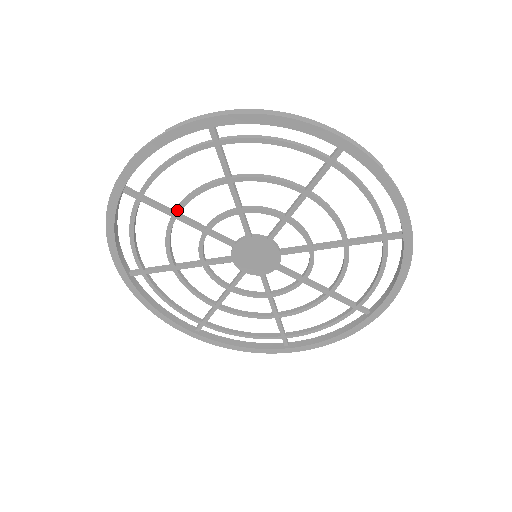
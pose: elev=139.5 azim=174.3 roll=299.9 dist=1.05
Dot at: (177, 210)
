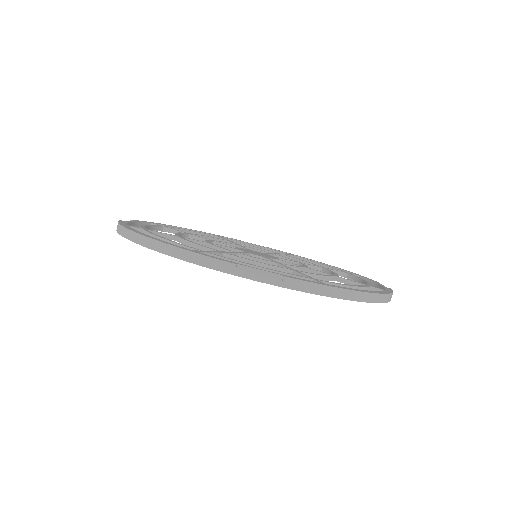
Dot at: occluded
